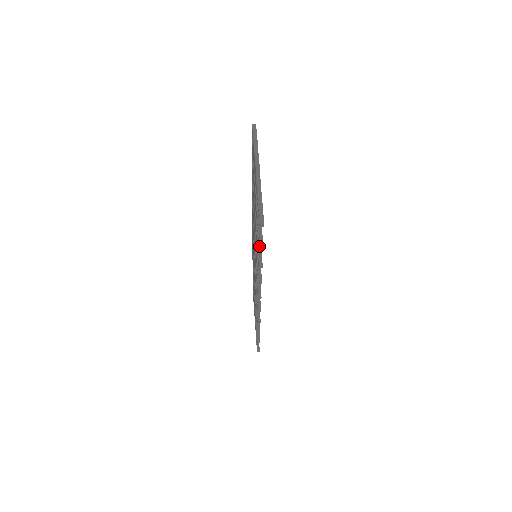
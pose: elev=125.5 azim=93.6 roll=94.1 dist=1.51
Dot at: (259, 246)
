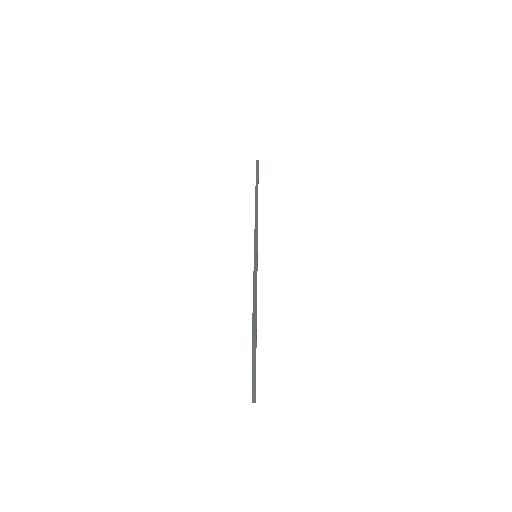
Dot at: occluded
